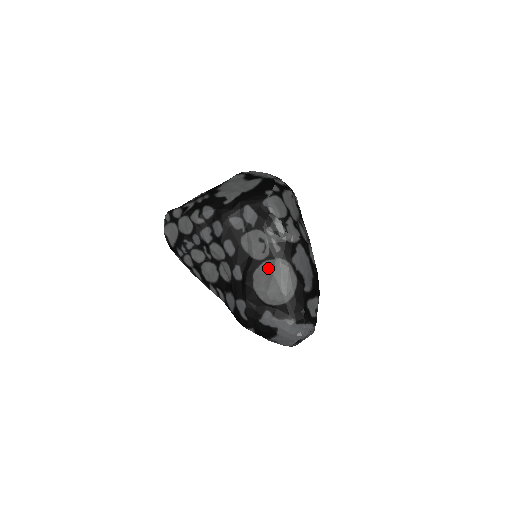
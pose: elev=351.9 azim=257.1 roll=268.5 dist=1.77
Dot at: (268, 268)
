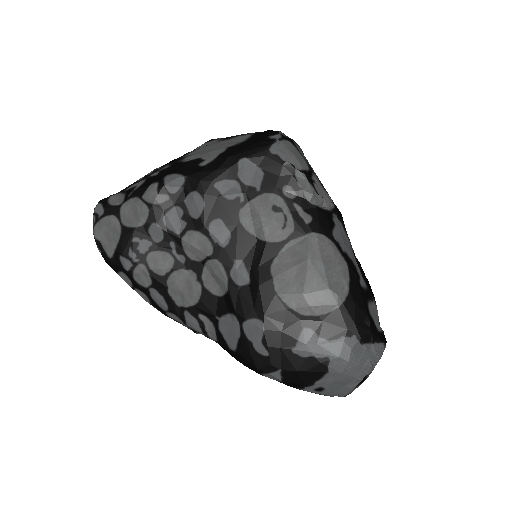
Dot at: (297, 252)
